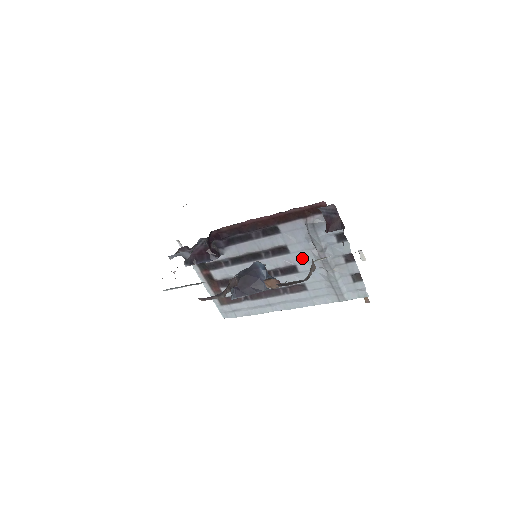
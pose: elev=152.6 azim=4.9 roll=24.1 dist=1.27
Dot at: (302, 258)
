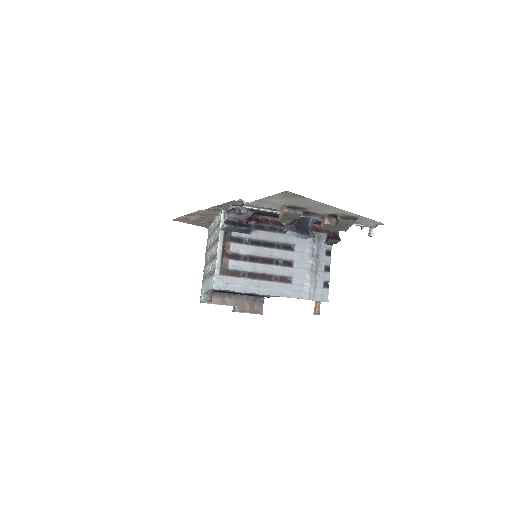
Dot at: (300, 258)
